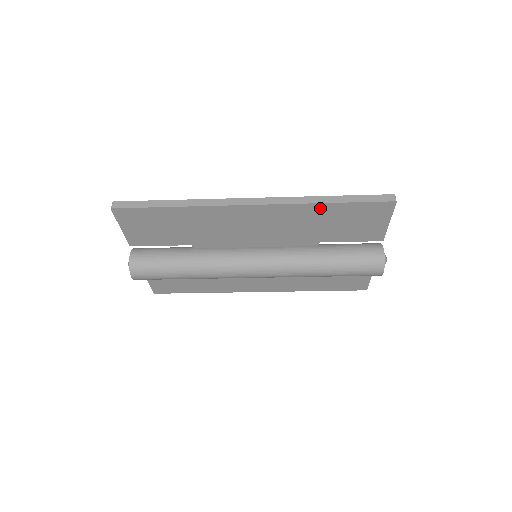
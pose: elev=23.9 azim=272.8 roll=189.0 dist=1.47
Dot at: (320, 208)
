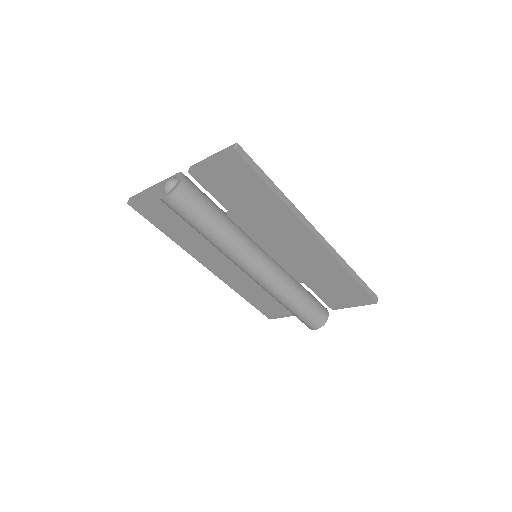
Dot at: (343, 273)
